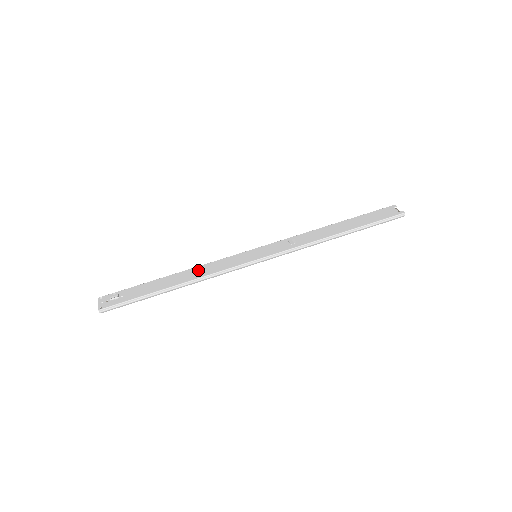
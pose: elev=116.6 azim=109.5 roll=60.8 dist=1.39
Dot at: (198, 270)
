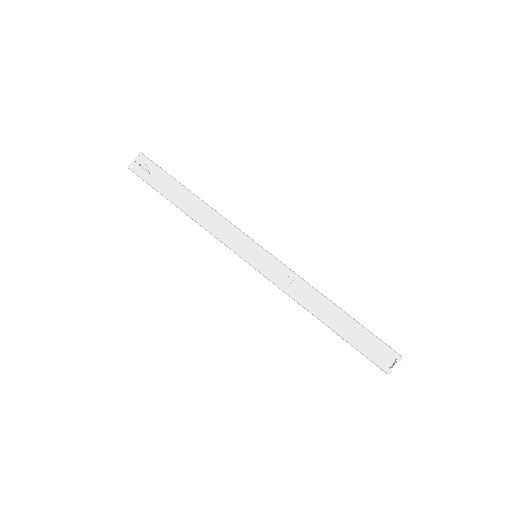
Dot at: (210, 216)
